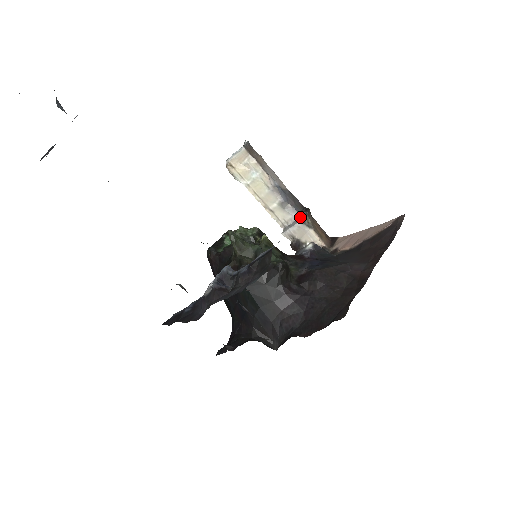
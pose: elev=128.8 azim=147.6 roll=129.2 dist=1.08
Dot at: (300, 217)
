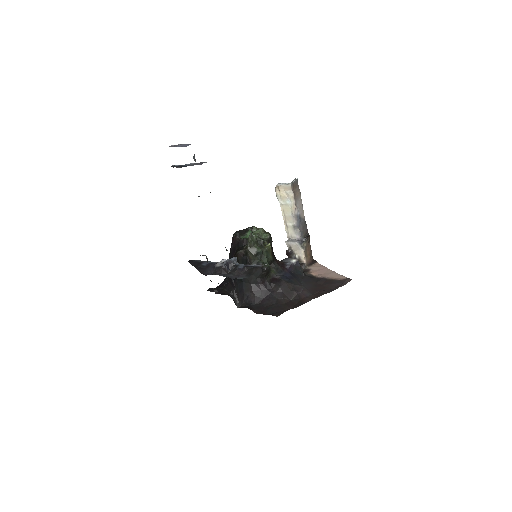
Dot at: (300, 240)
